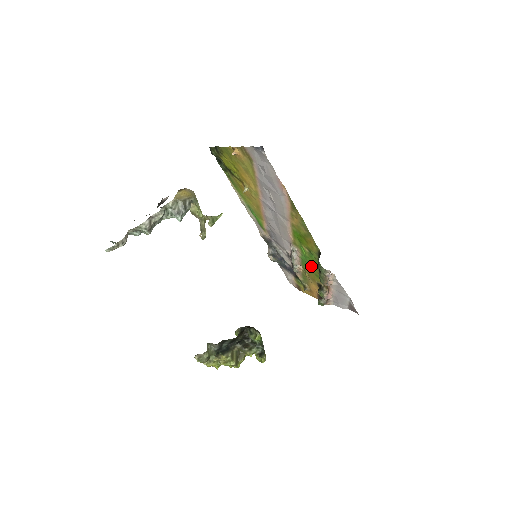
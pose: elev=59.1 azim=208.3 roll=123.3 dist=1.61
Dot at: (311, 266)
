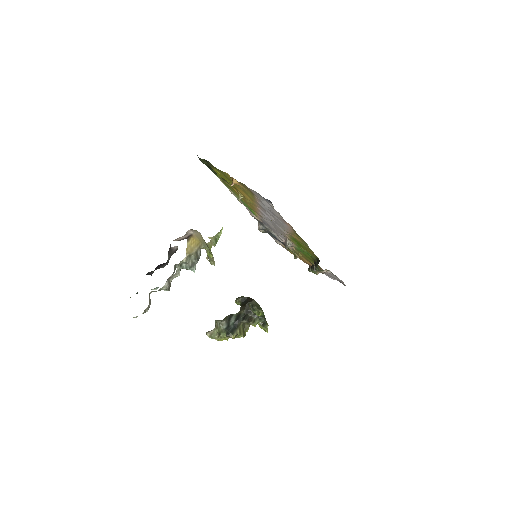
Dot at: (306, 255)
